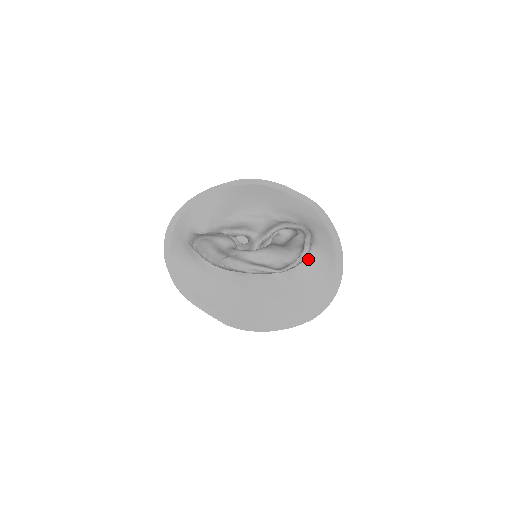
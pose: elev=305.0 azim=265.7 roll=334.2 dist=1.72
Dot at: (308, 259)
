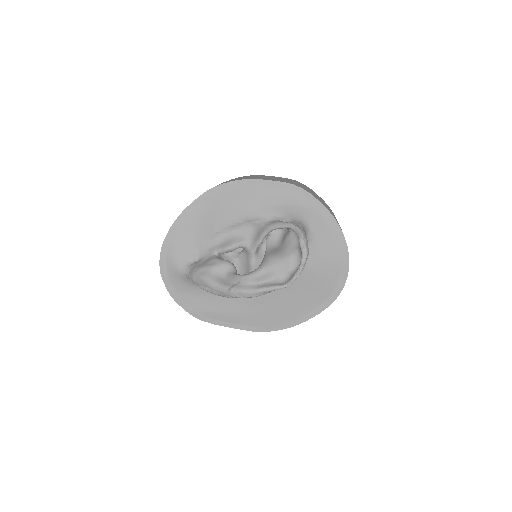
Dot at: (309, 250)
